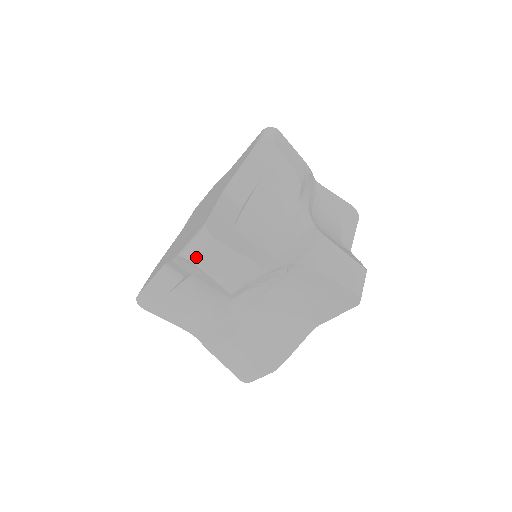
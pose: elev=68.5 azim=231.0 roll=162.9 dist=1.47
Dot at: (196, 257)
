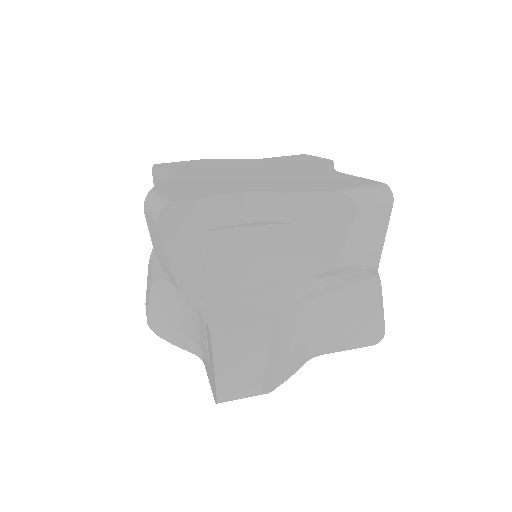
Dot at: (147, 212)
